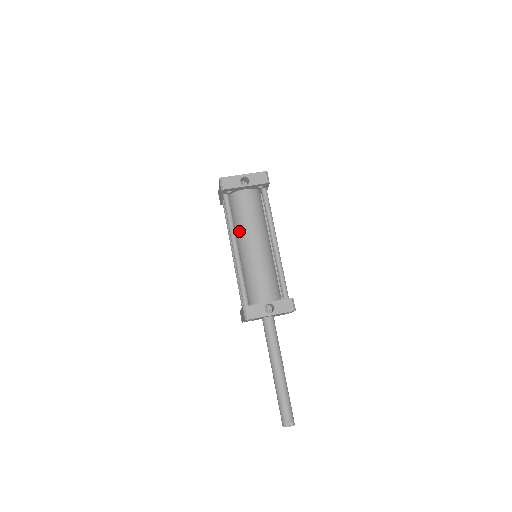
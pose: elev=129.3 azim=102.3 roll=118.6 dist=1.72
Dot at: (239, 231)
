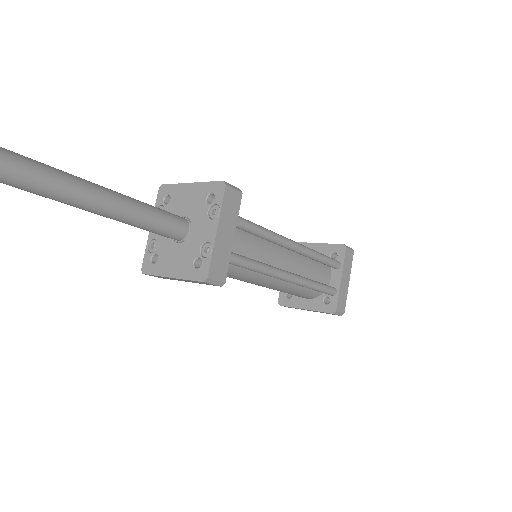
Dot at: occluded
